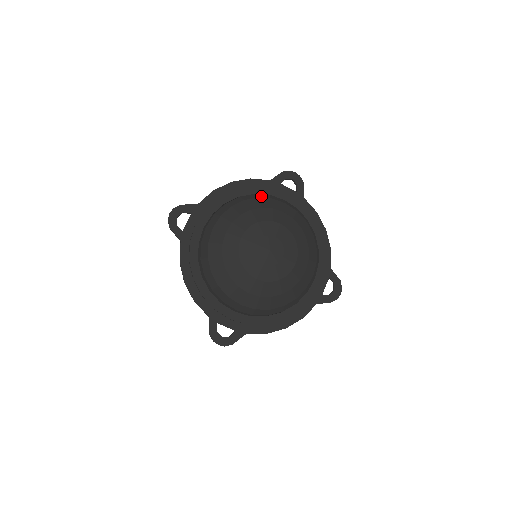
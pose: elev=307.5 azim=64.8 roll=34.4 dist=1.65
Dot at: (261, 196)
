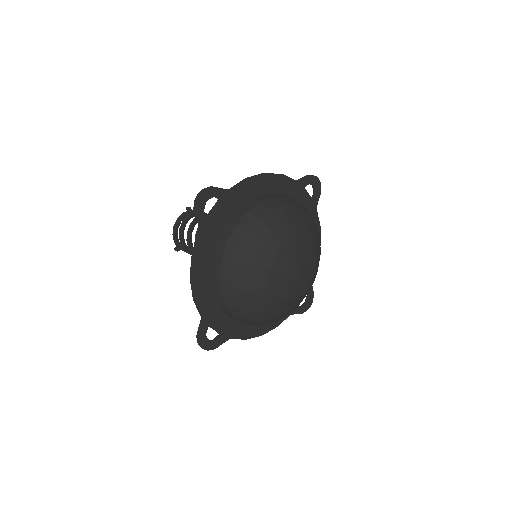
Dot at: (295, 203)
